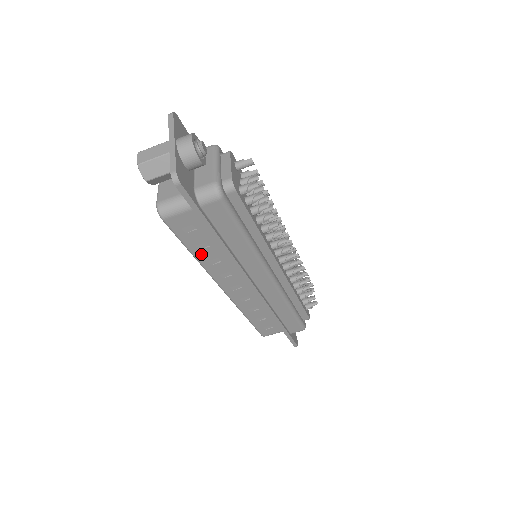
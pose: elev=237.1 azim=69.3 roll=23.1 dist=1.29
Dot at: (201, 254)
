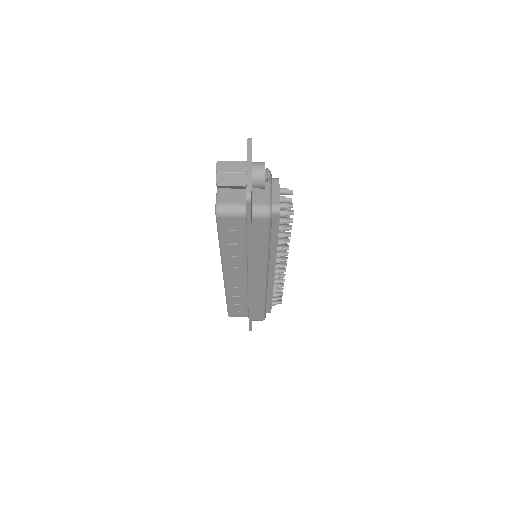
Dot at: (227, 247)
